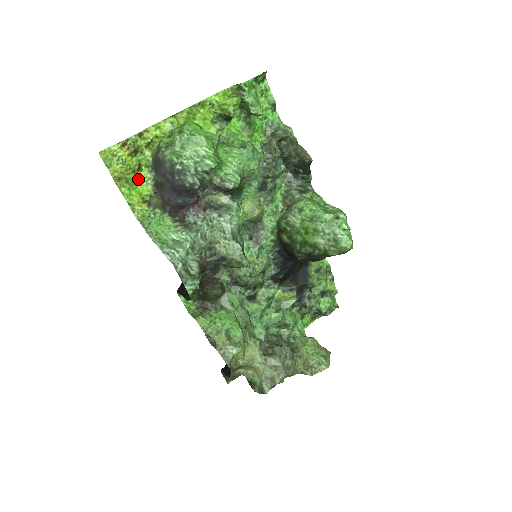
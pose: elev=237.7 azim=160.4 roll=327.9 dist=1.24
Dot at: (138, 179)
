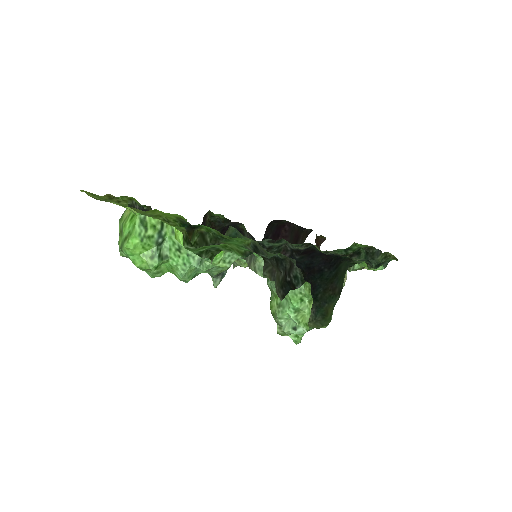
Dot at: occluded
